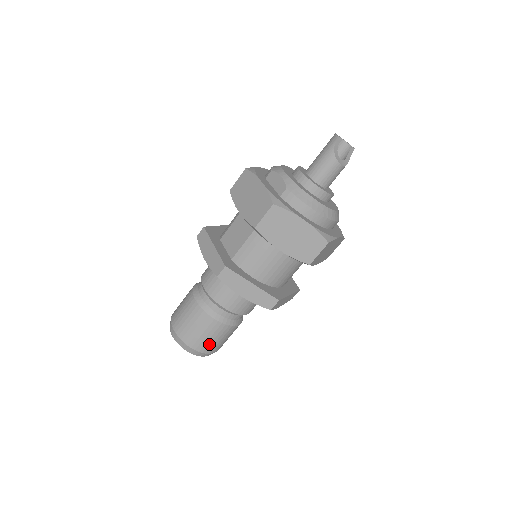
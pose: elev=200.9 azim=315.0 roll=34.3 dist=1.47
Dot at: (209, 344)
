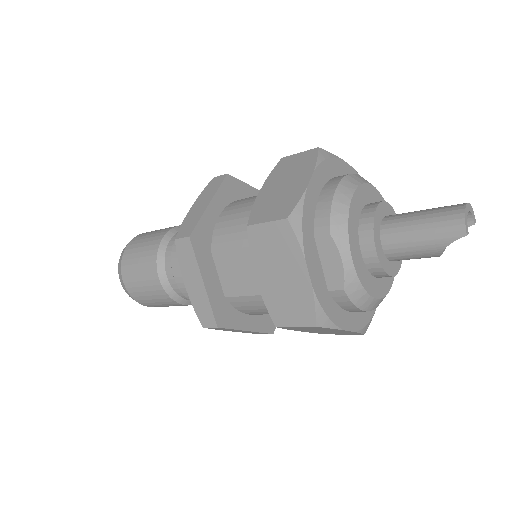
Dot at: occluded
